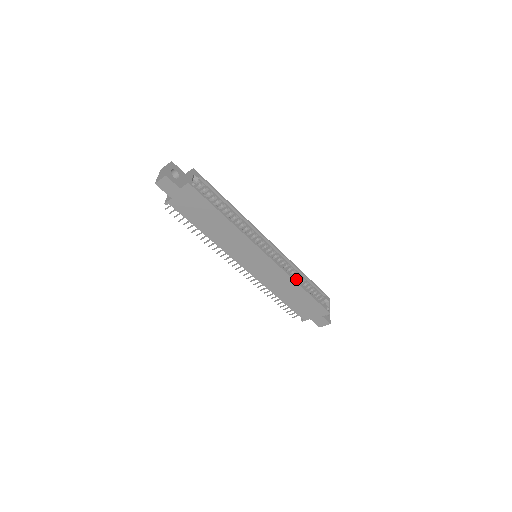
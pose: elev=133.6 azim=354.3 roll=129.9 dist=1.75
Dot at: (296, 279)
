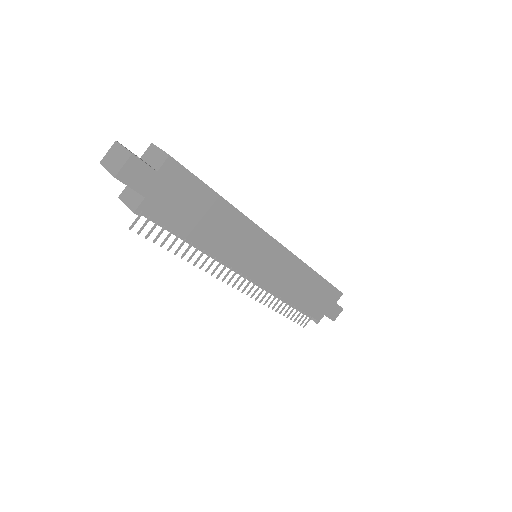
Dot at: occluded
